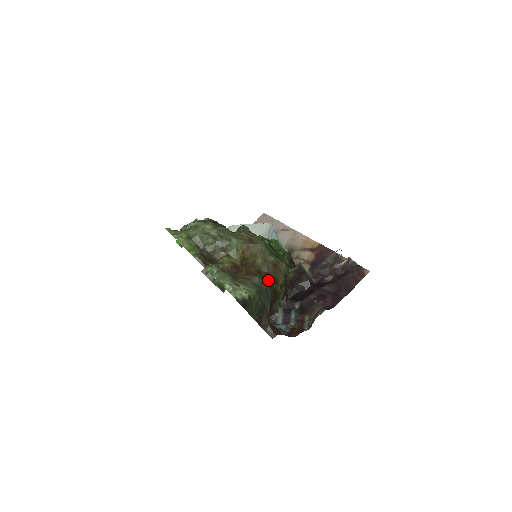
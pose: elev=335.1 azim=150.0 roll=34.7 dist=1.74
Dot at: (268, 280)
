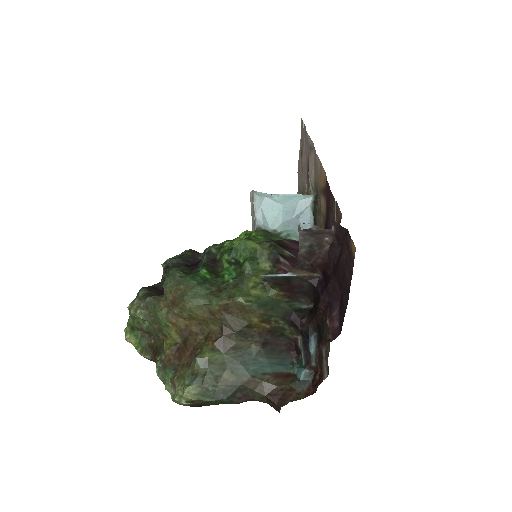
Dot at: (230, 336)
